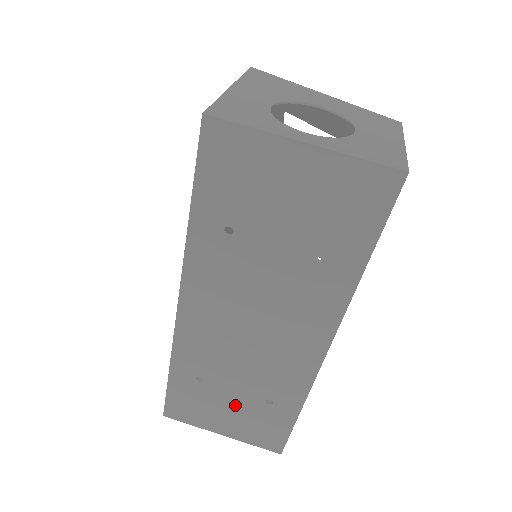
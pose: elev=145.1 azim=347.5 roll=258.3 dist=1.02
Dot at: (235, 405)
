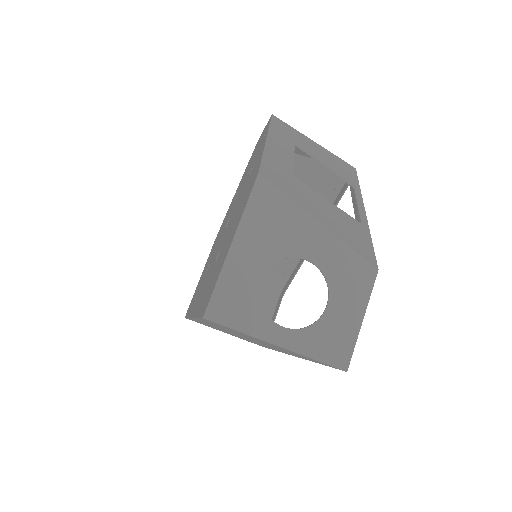
Dot at: occluded
